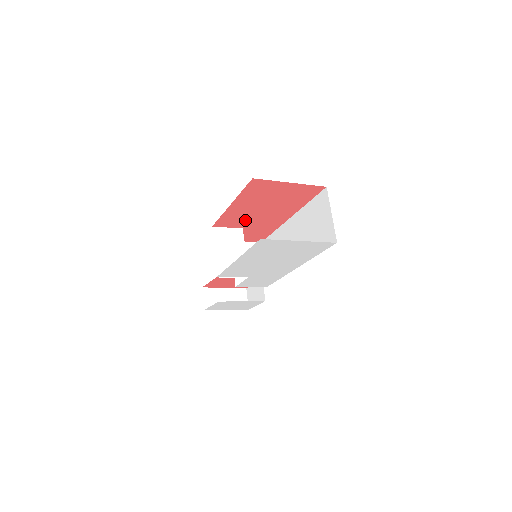
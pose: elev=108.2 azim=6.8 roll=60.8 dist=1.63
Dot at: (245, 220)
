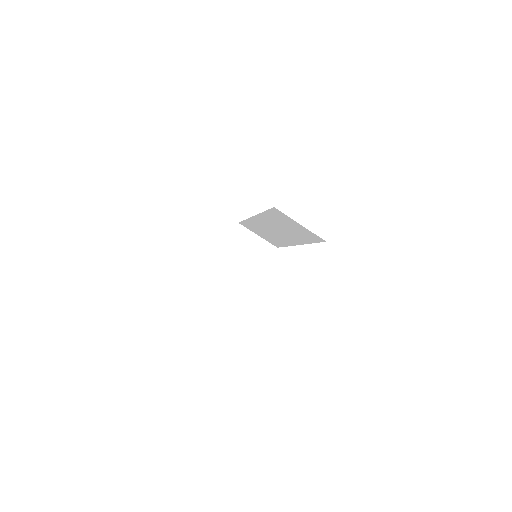
Dot at: occluded
